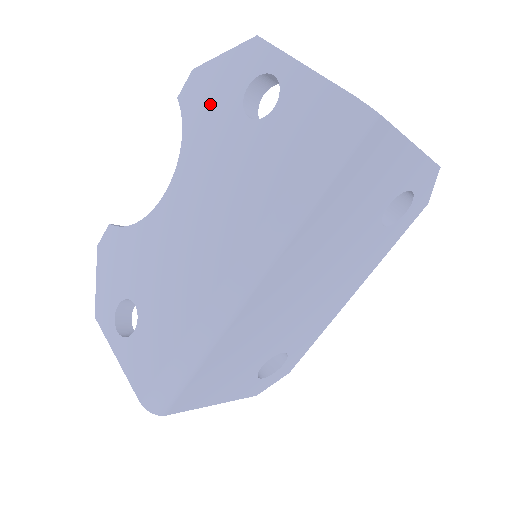
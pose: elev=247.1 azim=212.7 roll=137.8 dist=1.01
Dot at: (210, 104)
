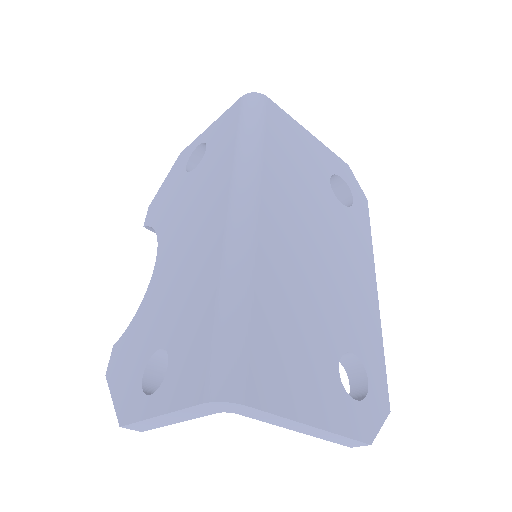
Dot at: (167, 198)
